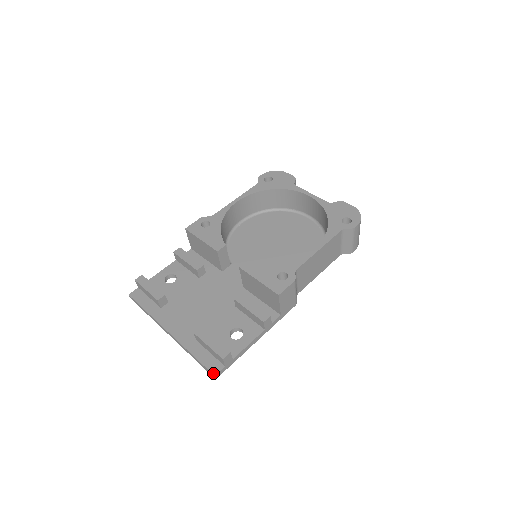
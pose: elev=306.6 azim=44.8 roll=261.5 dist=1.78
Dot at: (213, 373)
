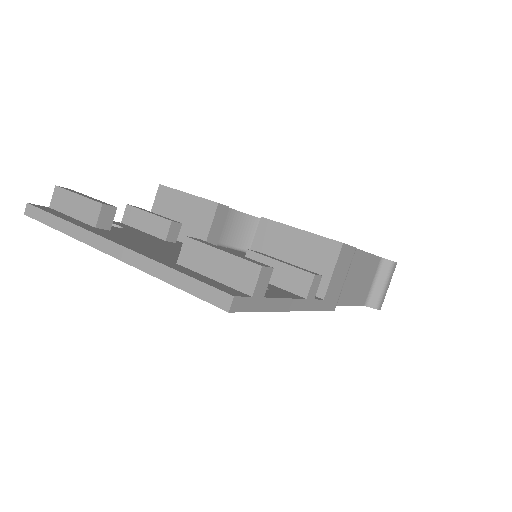
Dot at: (229, 292)
